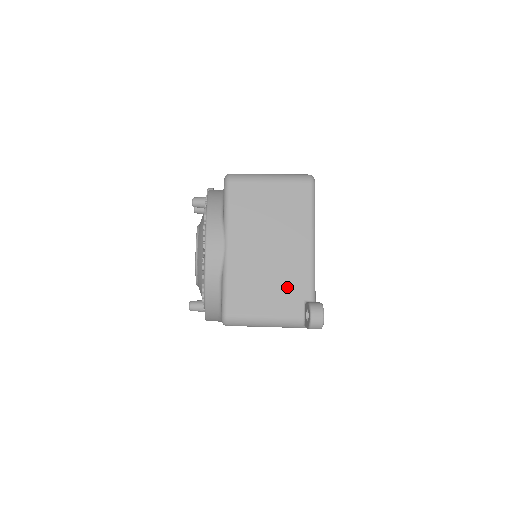
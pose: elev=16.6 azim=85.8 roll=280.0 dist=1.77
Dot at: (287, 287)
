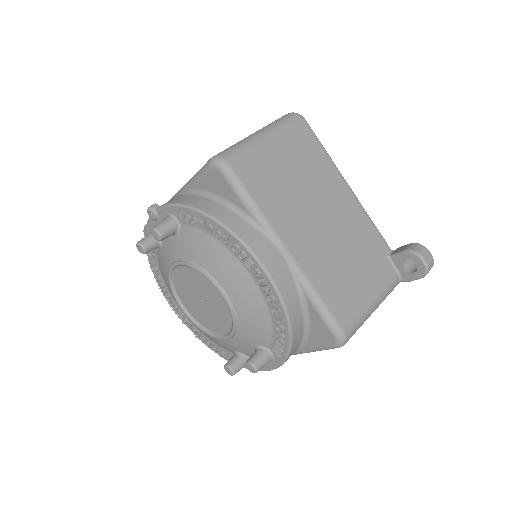
Dot at: (366, 253)
